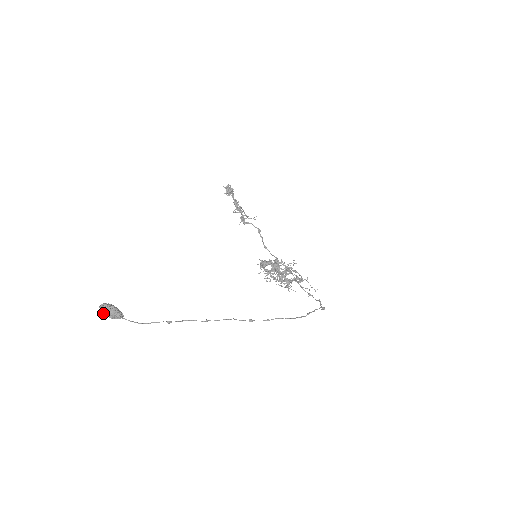
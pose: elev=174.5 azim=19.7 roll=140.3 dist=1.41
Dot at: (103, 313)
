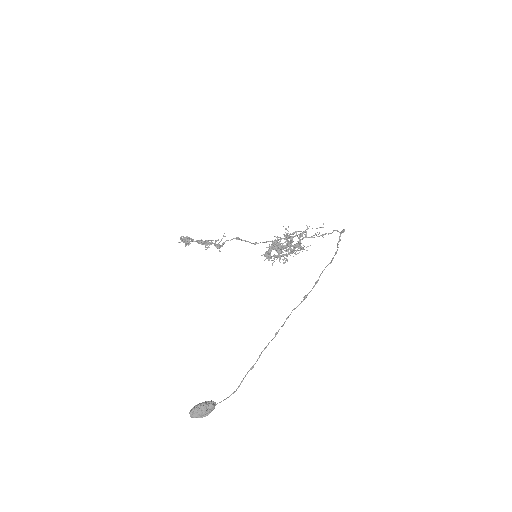
Dot at: occluded
